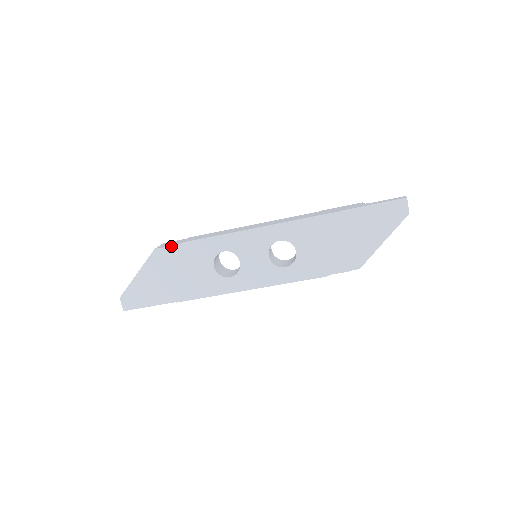
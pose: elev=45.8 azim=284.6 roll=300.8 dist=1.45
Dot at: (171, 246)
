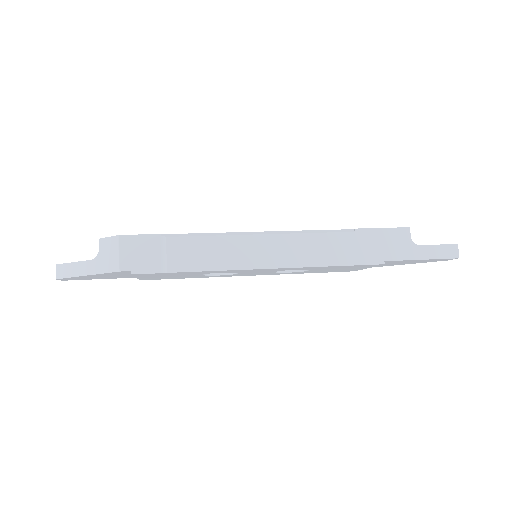
Dot at: (147, 274)
